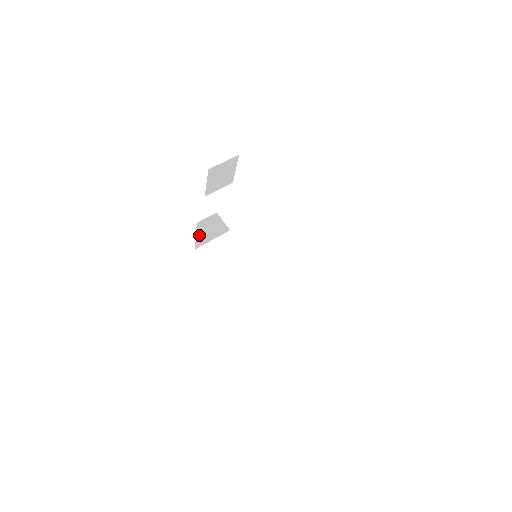
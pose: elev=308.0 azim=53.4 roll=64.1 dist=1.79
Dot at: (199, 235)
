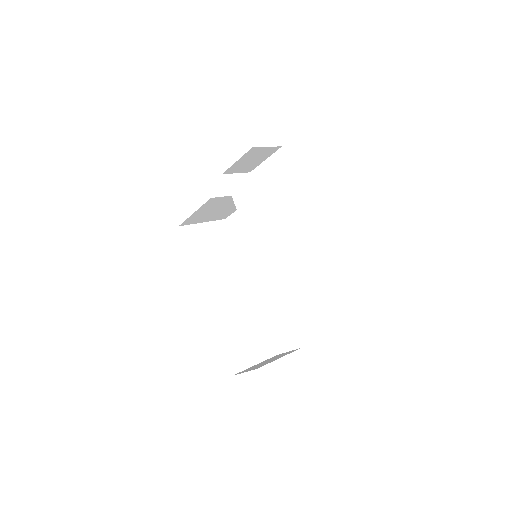
Dot at: (197, 212)
